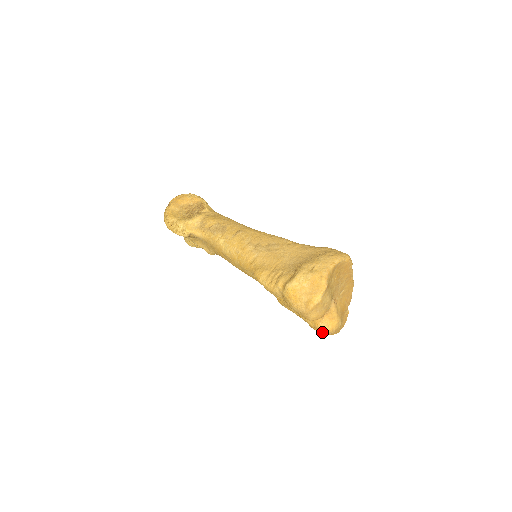
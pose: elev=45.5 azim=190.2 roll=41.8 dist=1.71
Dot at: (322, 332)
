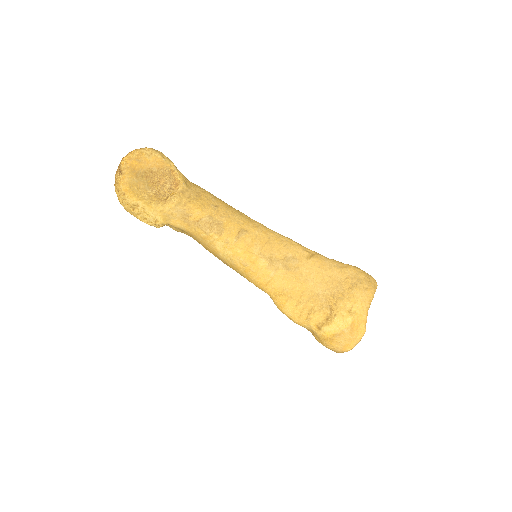
Dot at: occluded
